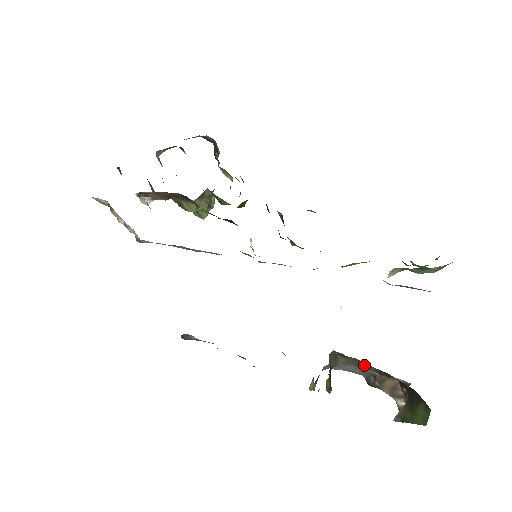
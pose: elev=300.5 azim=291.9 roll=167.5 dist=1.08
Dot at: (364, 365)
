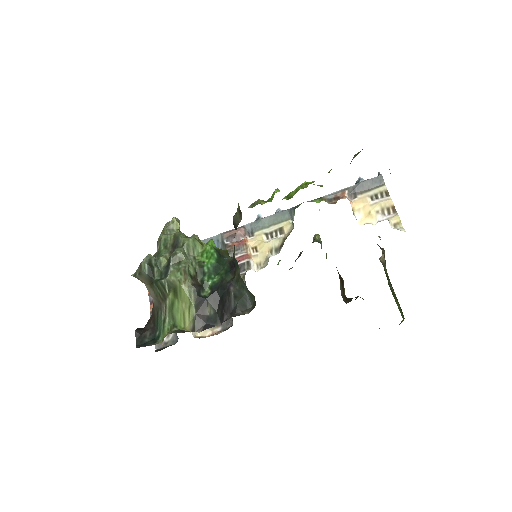
Dot at: occluded
